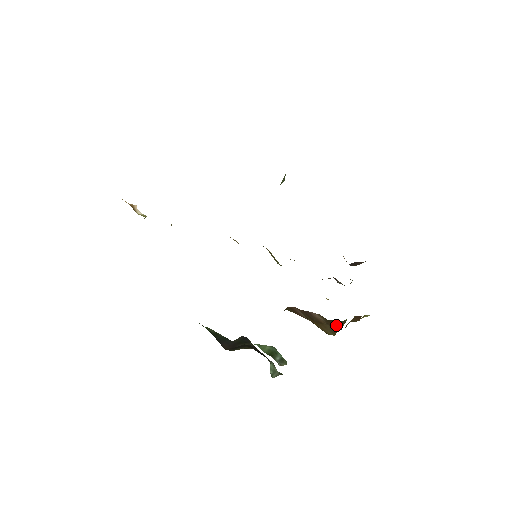
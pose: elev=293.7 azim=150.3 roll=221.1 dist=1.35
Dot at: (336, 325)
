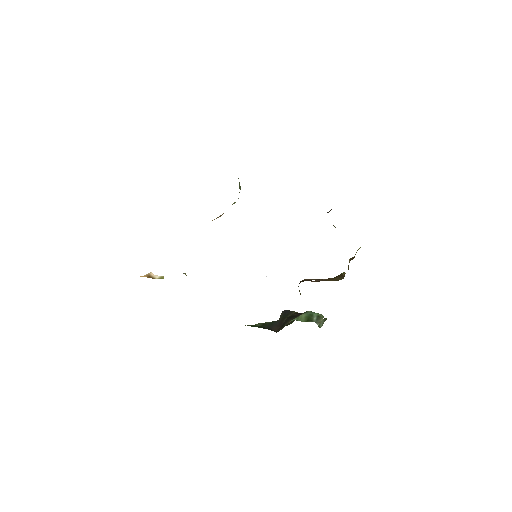
Dot at: occluded
